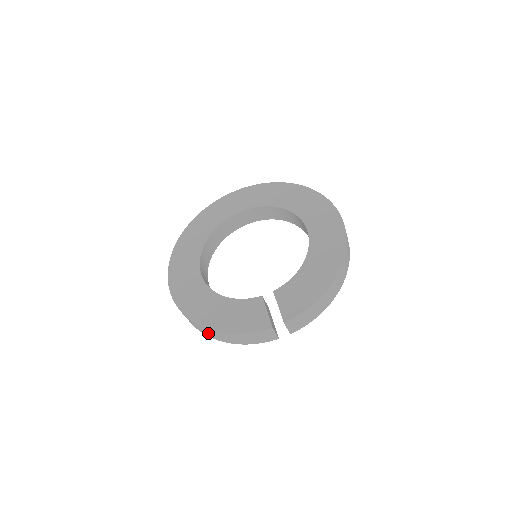
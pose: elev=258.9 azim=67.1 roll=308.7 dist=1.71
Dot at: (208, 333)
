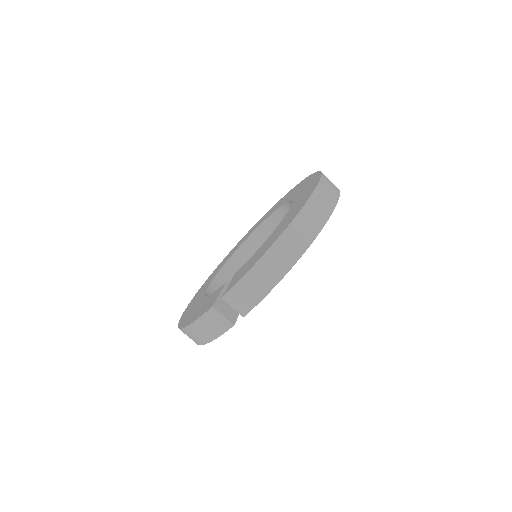
Dot at: (189, 337)
